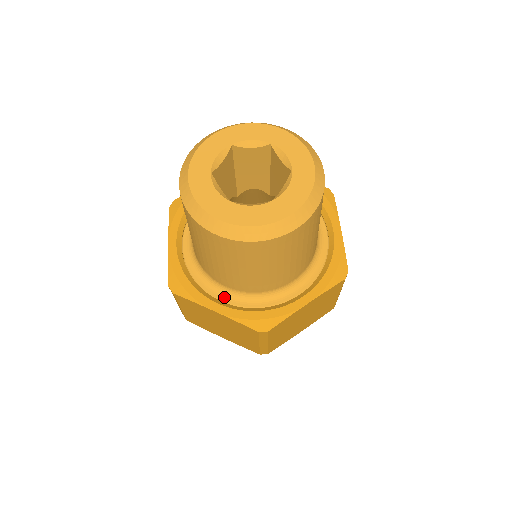
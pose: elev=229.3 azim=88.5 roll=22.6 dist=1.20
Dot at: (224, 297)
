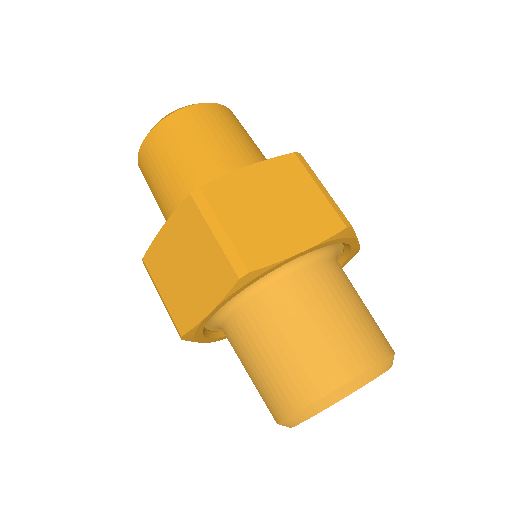
Dot at: (217, 329)
